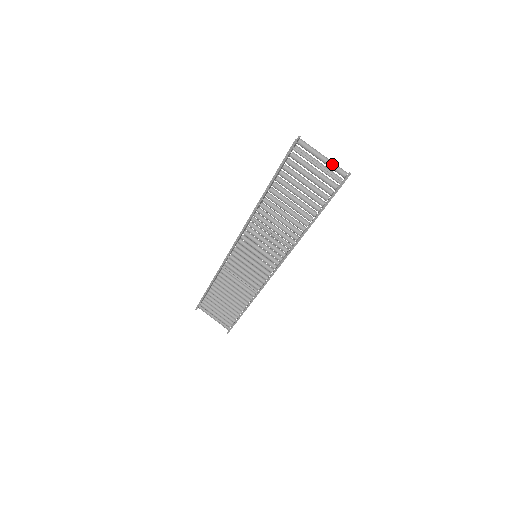
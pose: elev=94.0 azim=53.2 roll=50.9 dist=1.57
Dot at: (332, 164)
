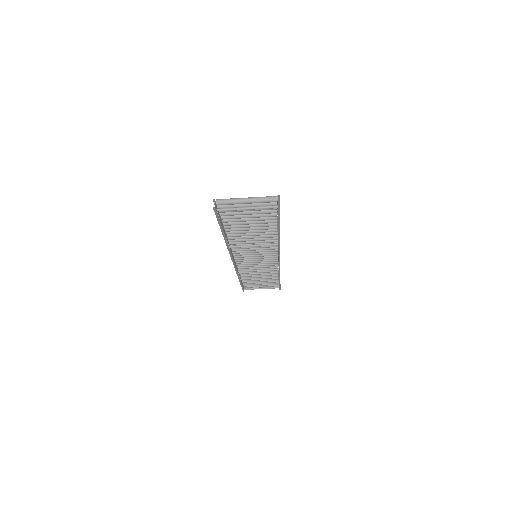
Dot at: (258, 201)
